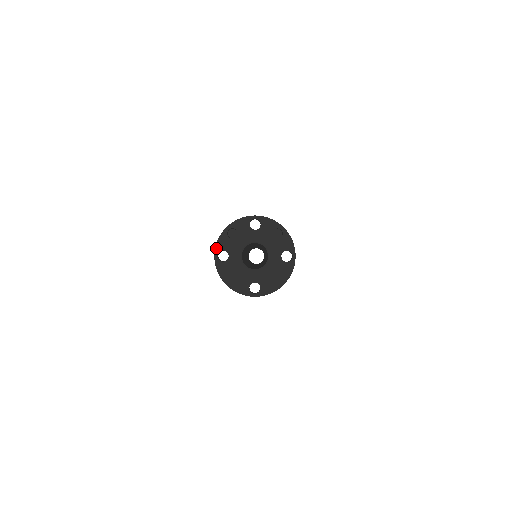
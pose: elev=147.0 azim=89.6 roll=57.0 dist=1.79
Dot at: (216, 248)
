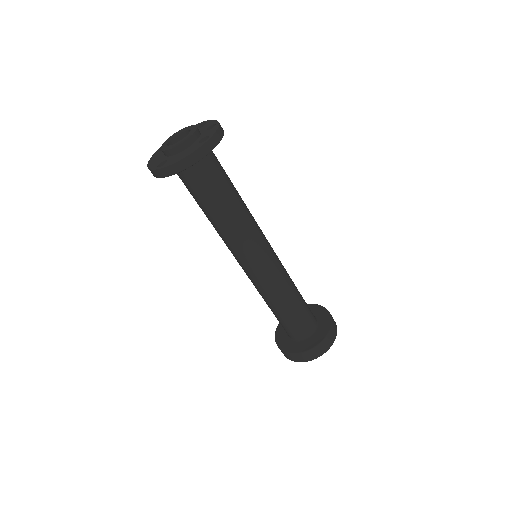
Dot at: occluded
